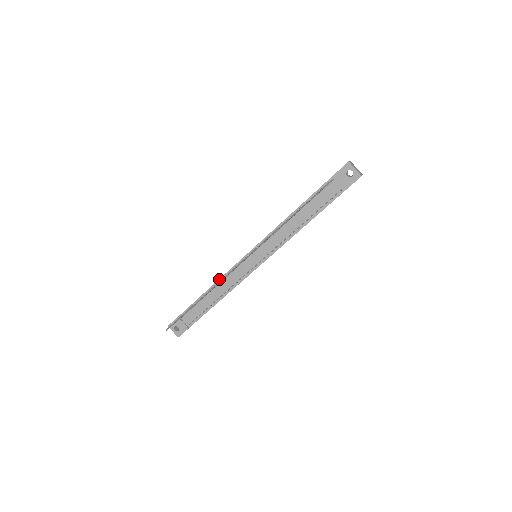
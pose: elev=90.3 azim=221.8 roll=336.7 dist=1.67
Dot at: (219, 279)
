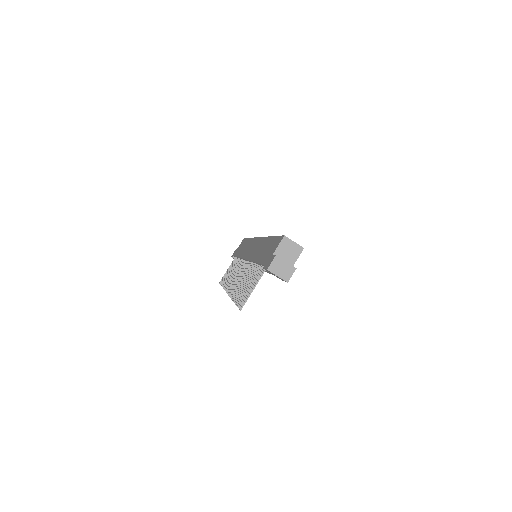
Dot at: occluded
